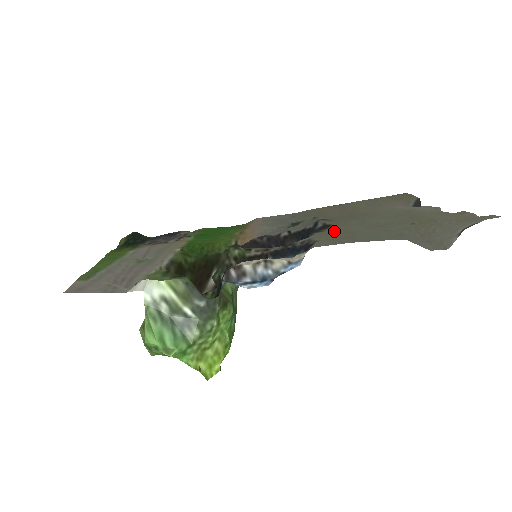
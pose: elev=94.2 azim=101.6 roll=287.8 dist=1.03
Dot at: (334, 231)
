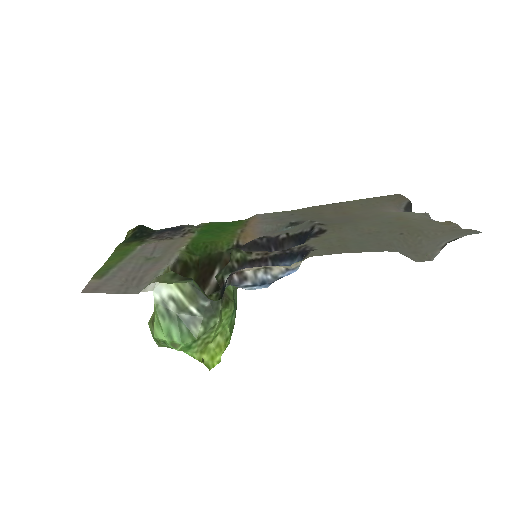
Dot at: (329, 237)
